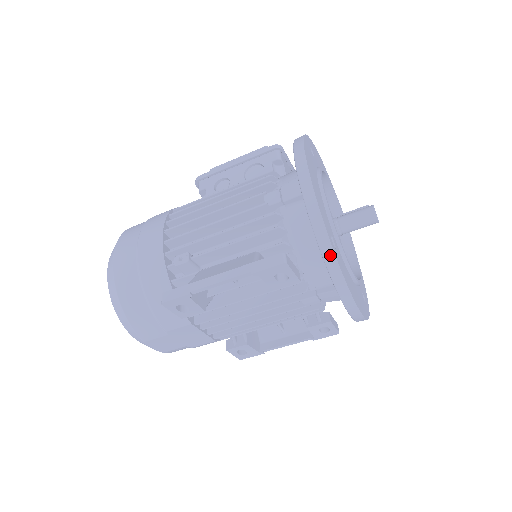
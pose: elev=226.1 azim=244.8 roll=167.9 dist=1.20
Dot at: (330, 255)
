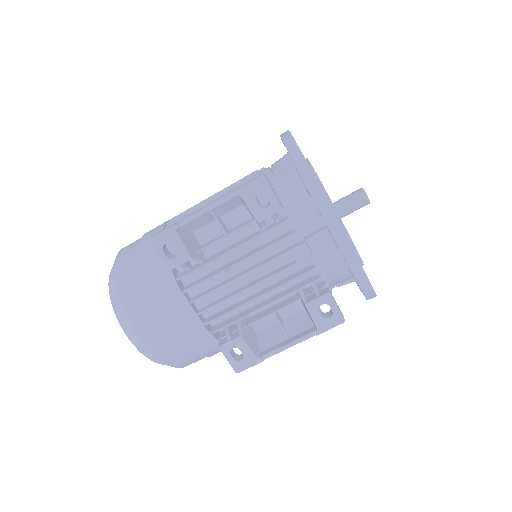
Dot at: (306, 171)
